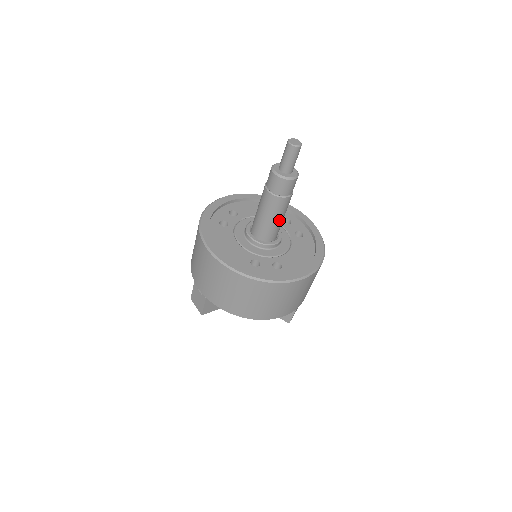
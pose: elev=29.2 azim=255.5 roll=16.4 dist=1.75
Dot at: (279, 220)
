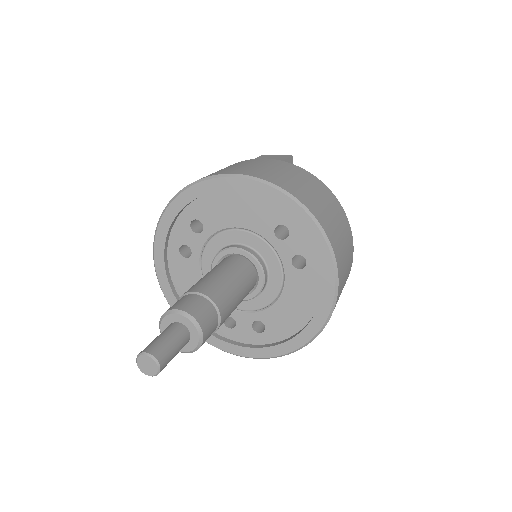
Dot at: occluded
